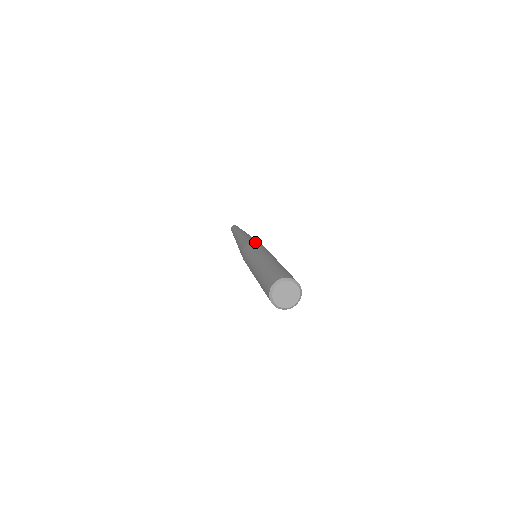
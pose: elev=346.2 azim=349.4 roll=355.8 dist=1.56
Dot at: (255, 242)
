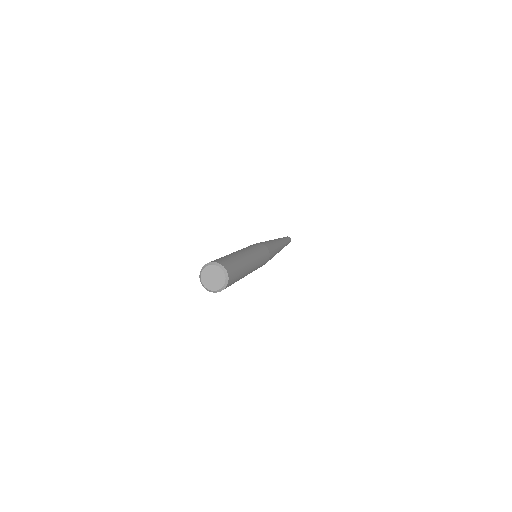
Dot at: occluded
